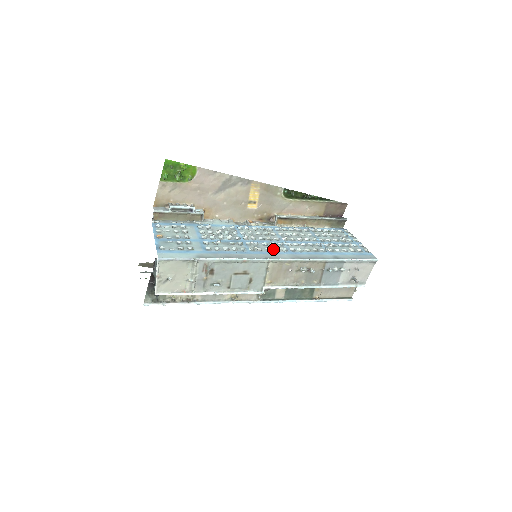
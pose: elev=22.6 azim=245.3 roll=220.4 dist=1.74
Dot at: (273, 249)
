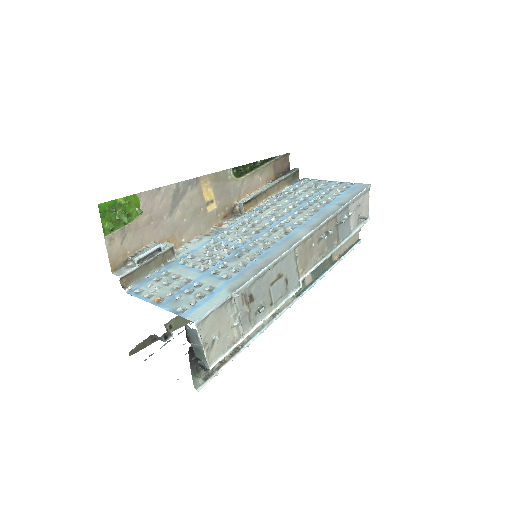
Dot at: (282, 234)
